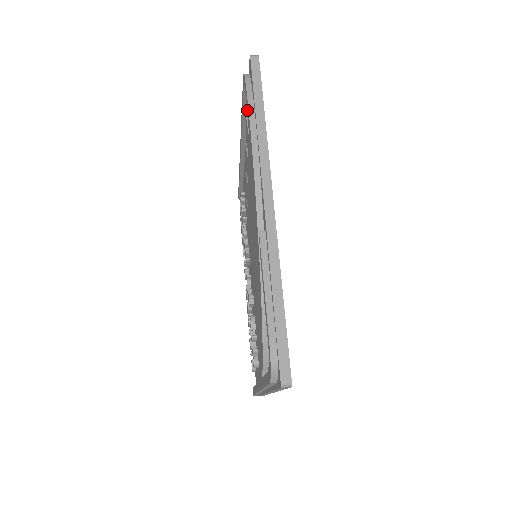
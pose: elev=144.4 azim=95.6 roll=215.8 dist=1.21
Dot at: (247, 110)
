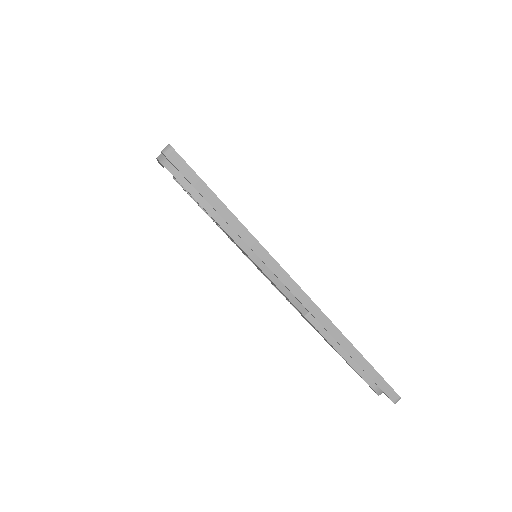
Dot at: occluded
